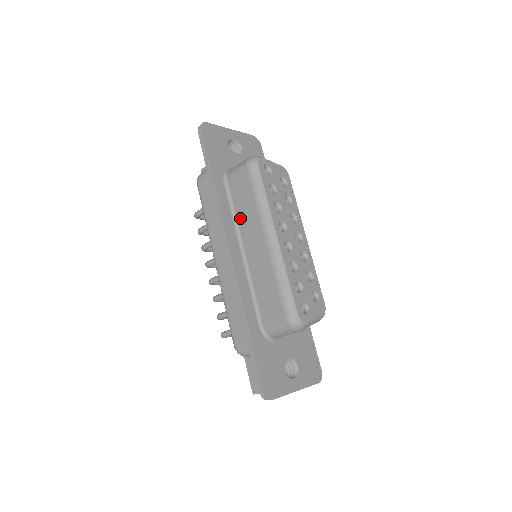
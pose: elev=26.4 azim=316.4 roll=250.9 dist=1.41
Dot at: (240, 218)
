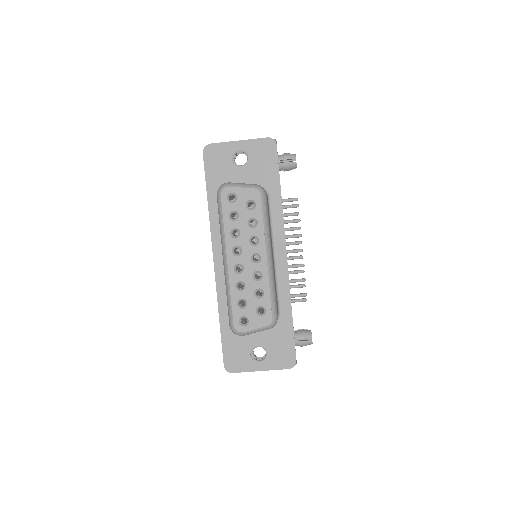
Dot at: occluded
